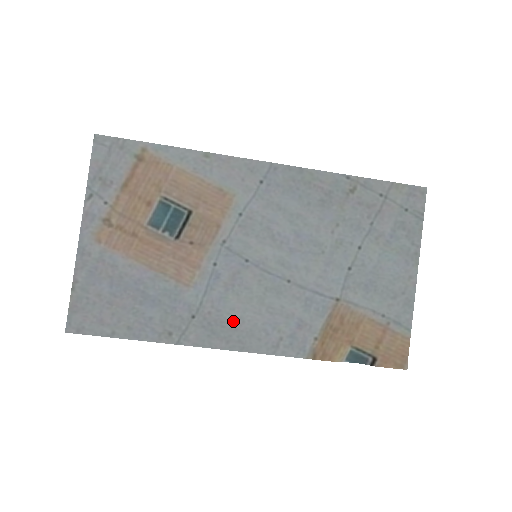
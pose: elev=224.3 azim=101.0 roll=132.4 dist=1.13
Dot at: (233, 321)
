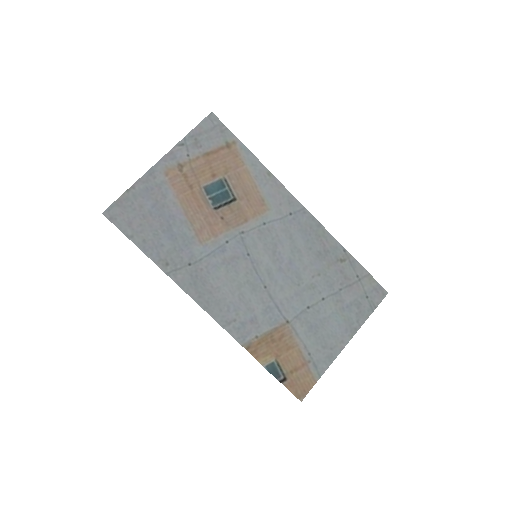
Dot at: (213, 286)
